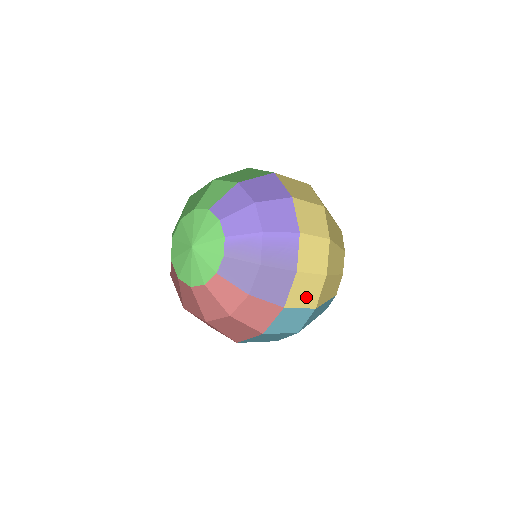
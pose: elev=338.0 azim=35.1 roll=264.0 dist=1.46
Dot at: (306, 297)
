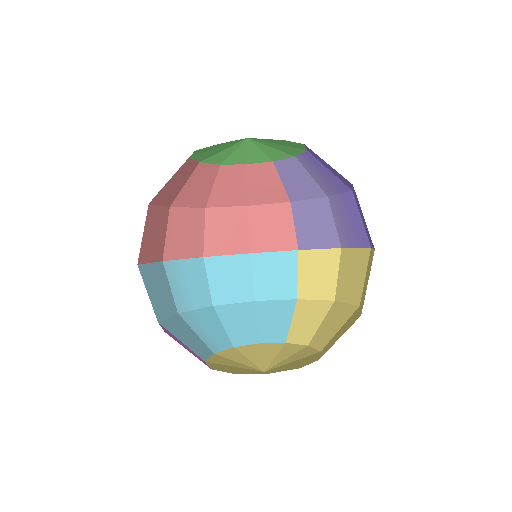
Dot at: (309, 279)
